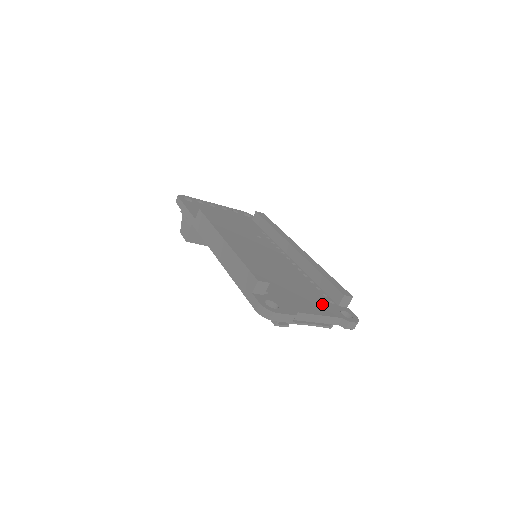
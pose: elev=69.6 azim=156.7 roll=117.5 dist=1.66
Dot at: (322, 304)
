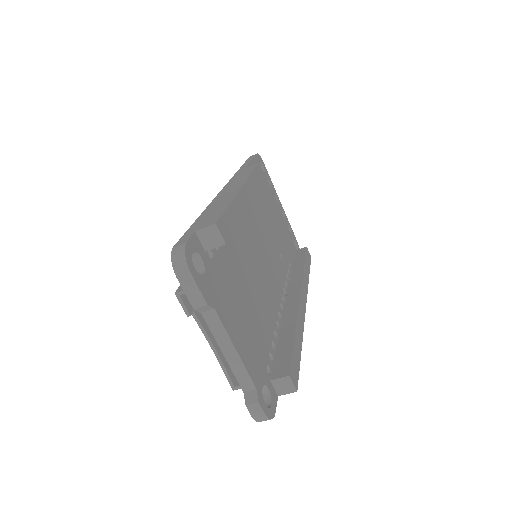
Dot at: (255, 352)
